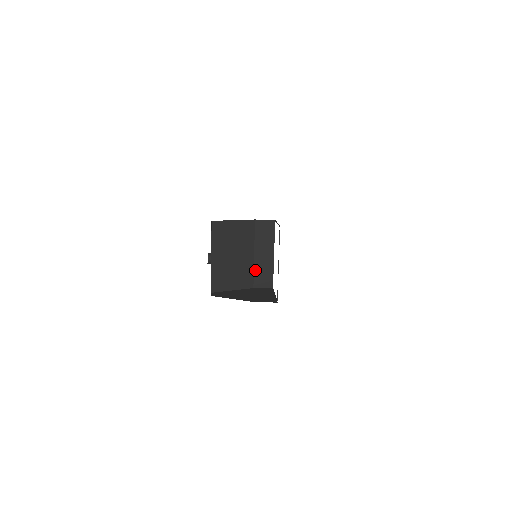
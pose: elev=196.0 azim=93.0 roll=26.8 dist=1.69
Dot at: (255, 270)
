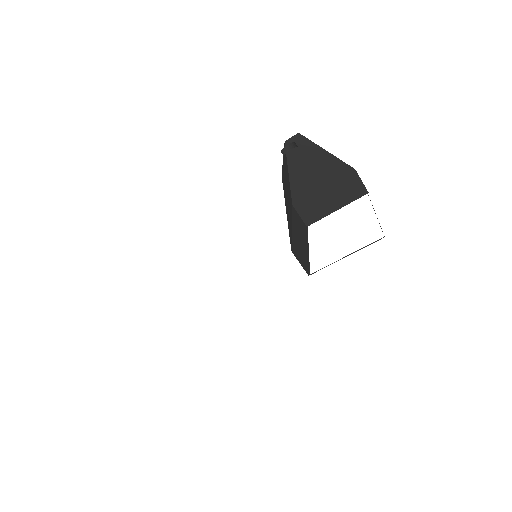
Dot at: (293, 238)
